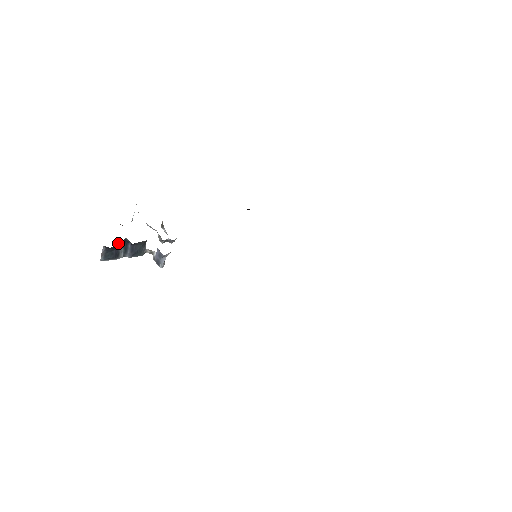
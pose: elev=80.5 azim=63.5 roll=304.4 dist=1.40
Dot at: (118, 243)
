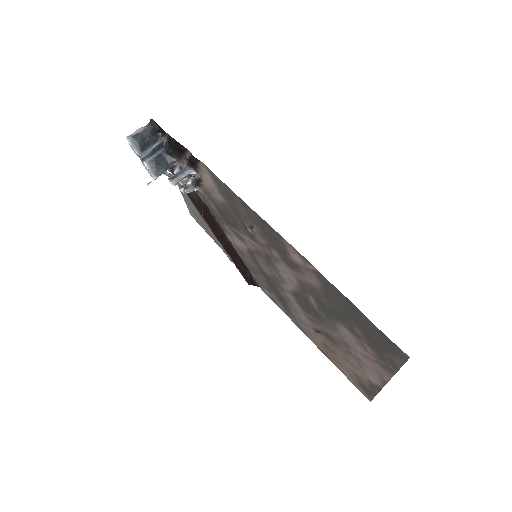
Dot at: (157, 137)
